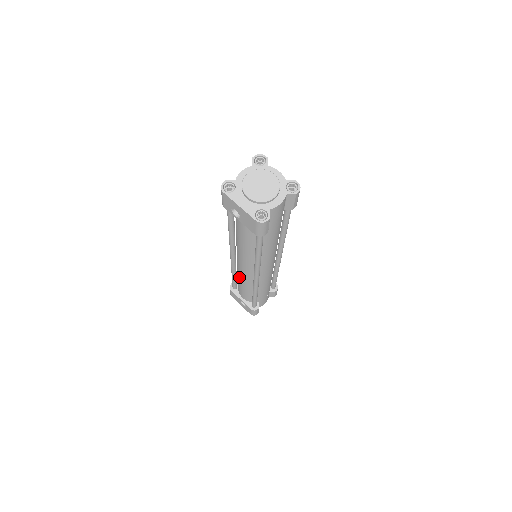
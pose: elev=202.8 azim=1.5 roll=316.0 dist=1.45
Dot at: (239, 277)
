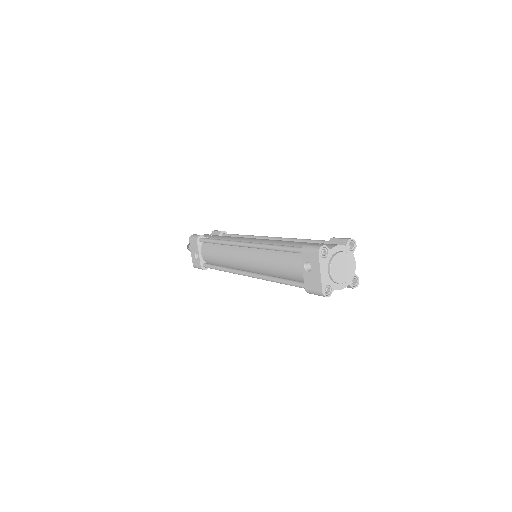
Dot at: (224, 251)
